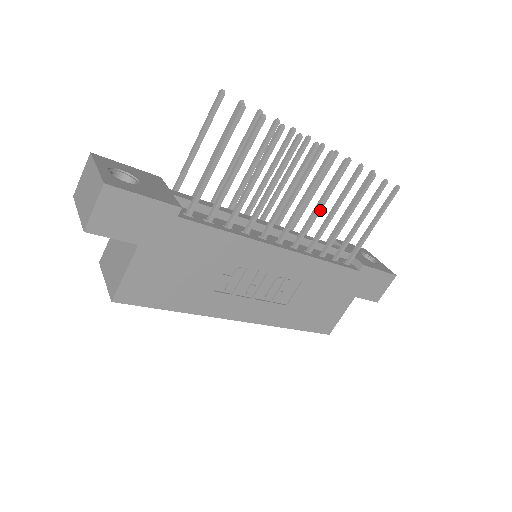
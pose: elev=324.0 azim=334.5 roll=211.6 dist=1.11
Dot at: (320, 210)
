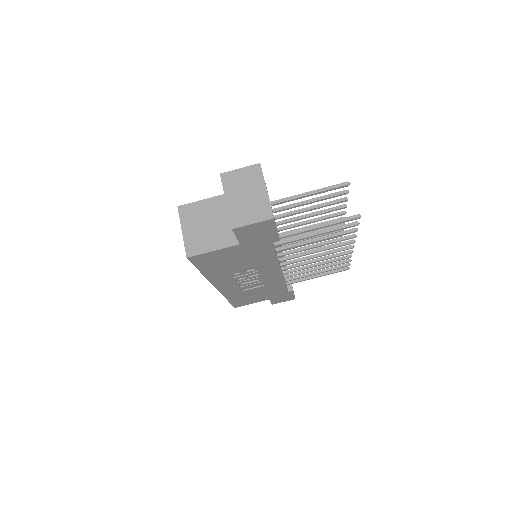
Dot at: occluded
